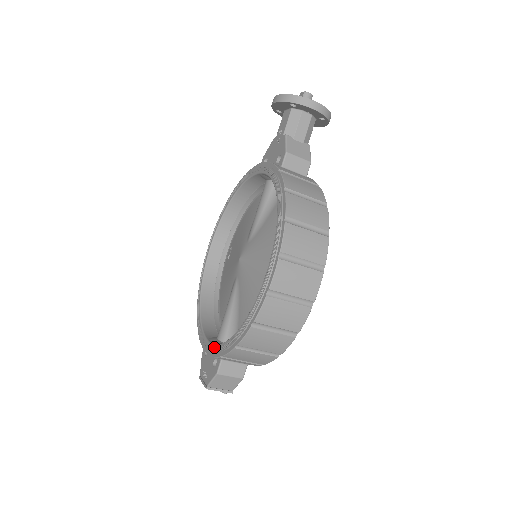
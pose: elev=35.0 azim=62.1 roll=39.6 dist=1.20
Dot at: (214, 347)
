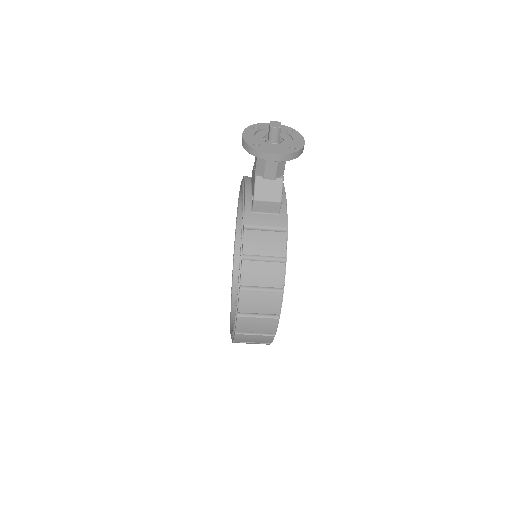
Dot at: (230, 321)
